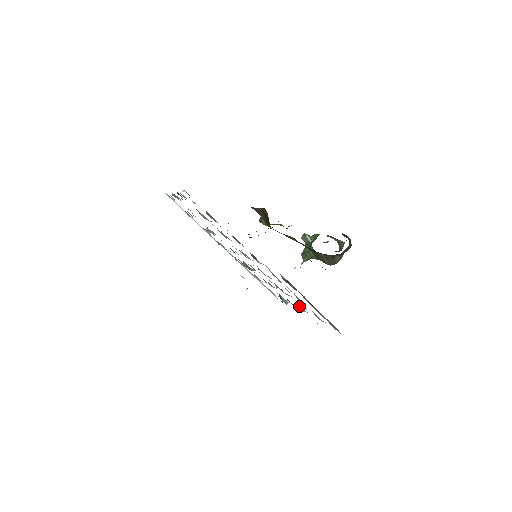
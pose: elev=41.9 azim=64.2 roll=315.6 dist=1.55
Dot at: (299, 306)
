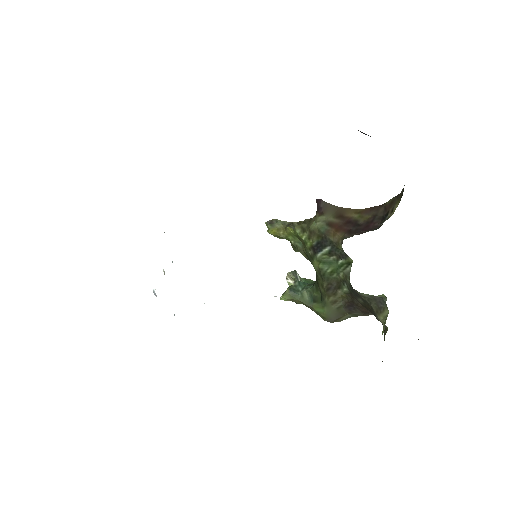
Dot at: occluded
